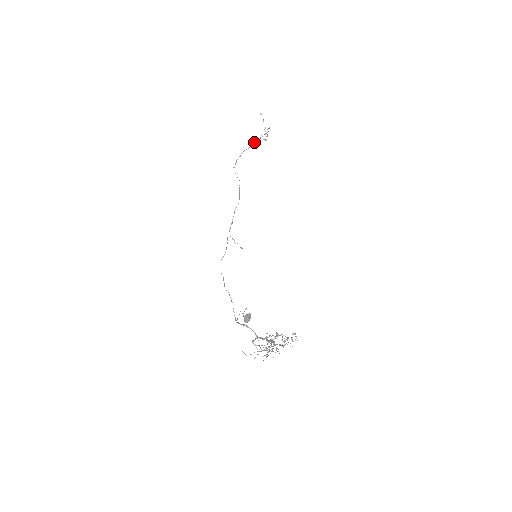
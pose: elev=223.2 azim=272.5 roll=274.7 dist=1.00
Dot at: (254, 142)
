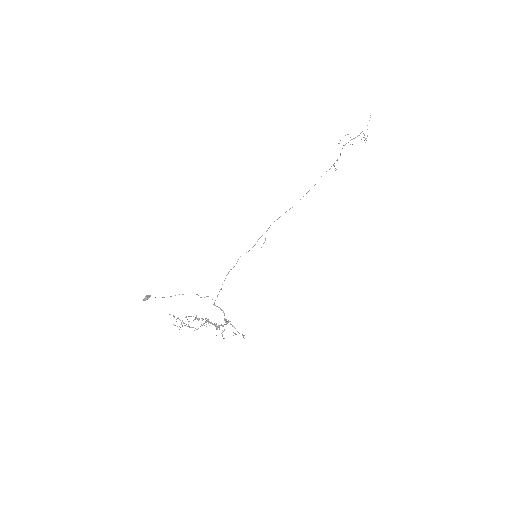
Dot at: occluded
